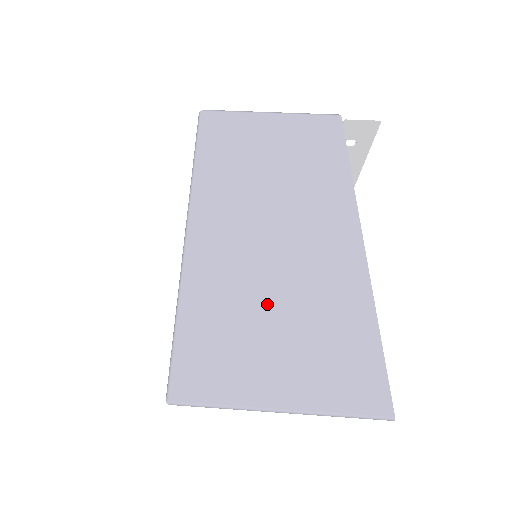
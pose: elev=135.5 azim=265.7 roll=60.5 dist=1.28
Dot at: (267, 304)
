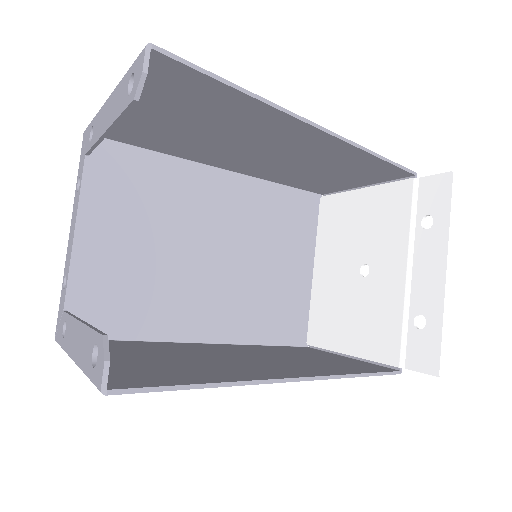
Dot at: (209, 135)
